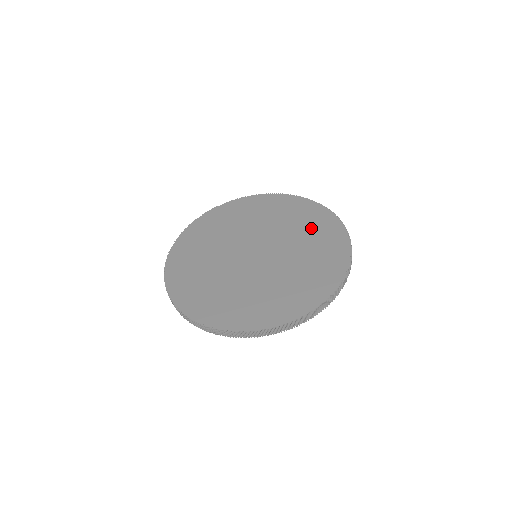
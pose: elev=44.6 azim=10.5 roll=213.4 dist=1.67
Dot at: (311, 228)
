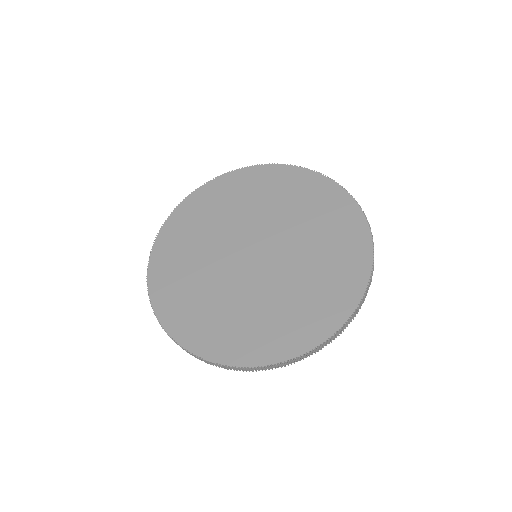
Dot at: (311, 205)
